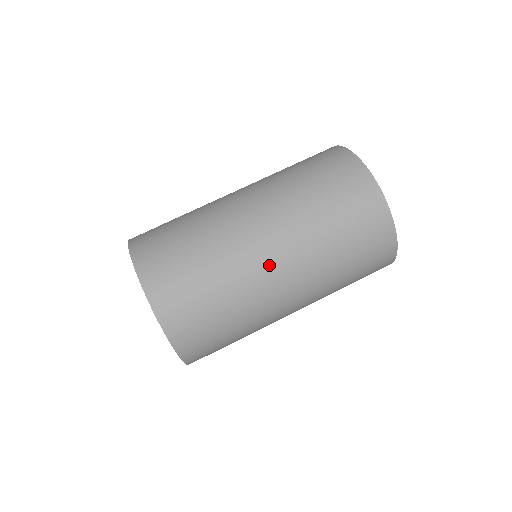
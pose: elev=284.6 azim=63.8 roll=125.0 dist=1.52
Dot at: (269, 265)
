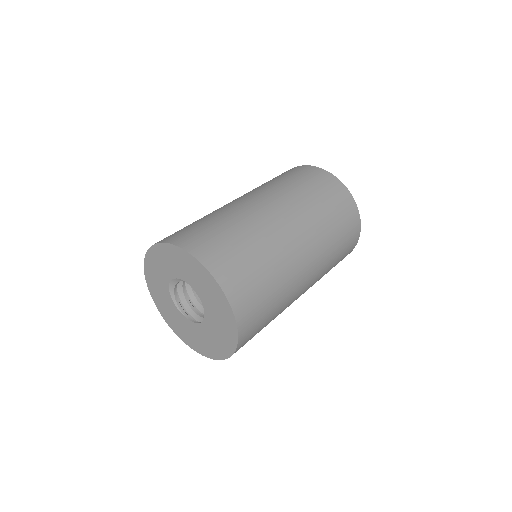
Dot at: (289, 233)
